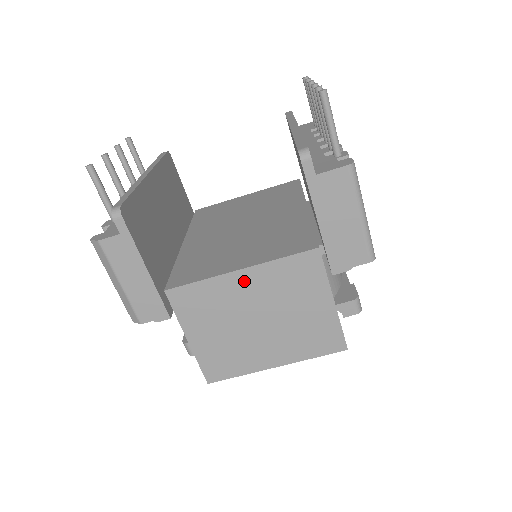
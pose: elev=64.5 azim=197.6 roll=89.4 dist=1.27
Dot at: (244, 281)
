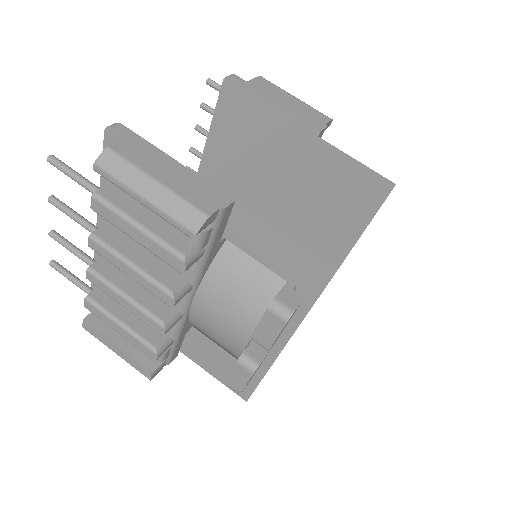
Dot at: (267, 154)
